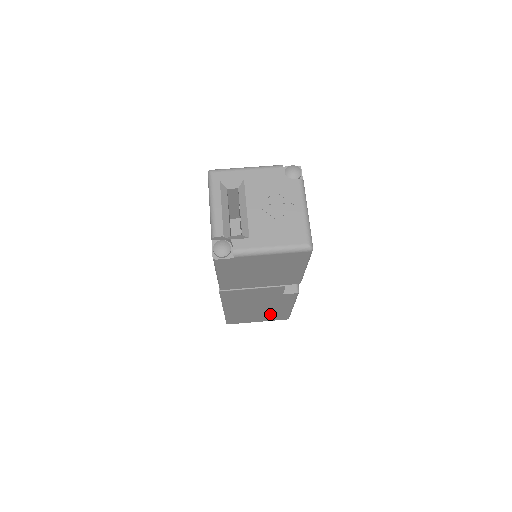
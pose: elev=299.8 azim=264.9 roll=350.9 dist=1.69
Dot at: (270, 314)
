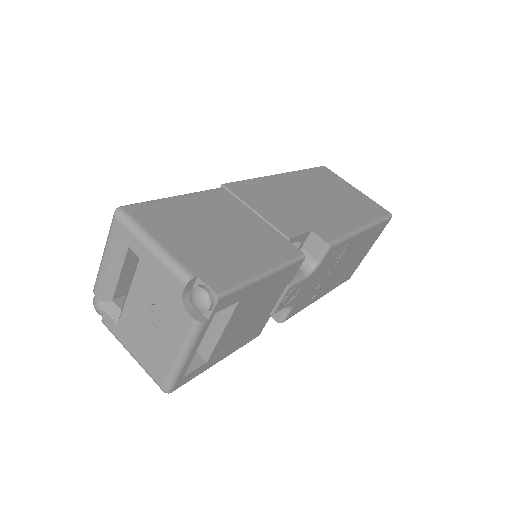
Dot at: occluded
